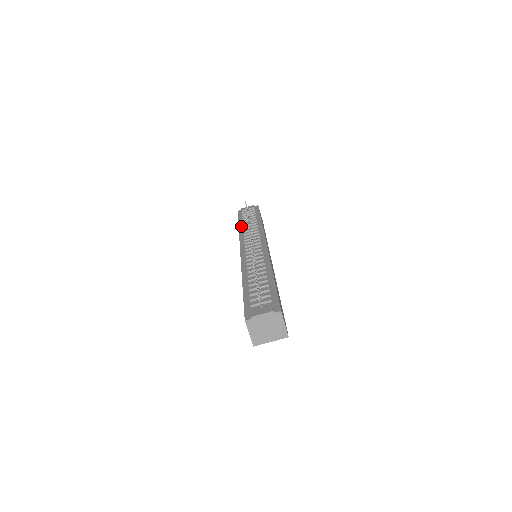
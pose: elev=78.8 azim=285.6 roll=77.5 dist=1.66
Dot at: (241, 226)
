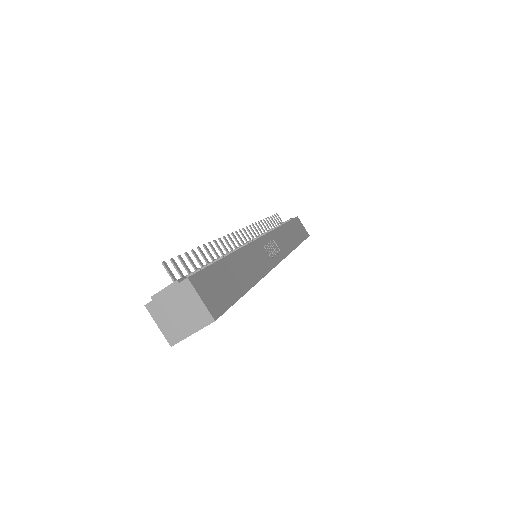
Dot at: occluded
